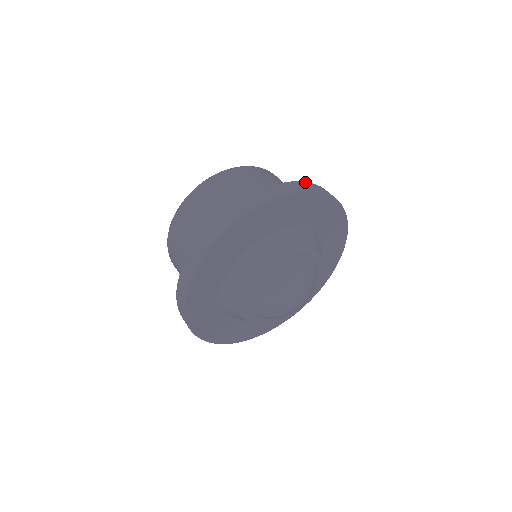
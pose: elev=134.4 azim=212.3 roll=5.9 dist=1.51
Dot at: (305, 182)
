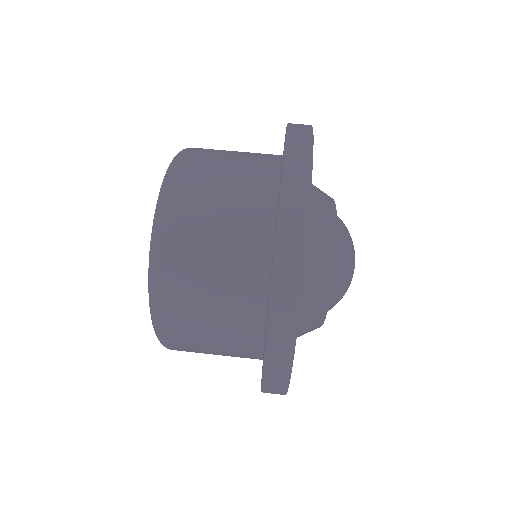
Dot at: occluded
